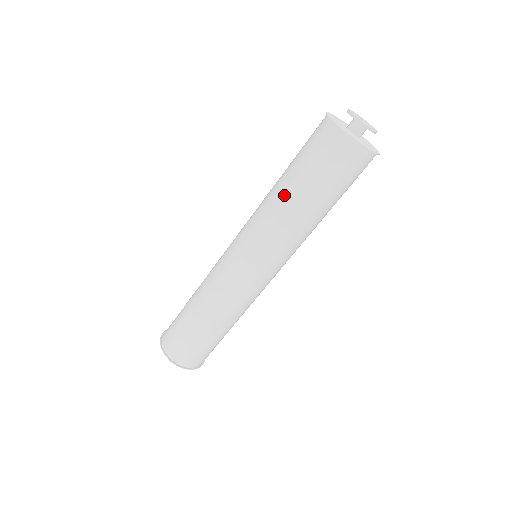
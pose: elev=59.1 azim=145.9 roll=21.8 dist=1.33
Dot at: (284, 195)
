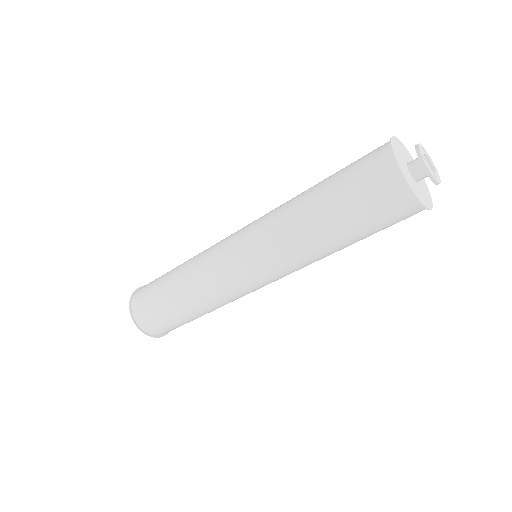
Dot at: (305, 198)
